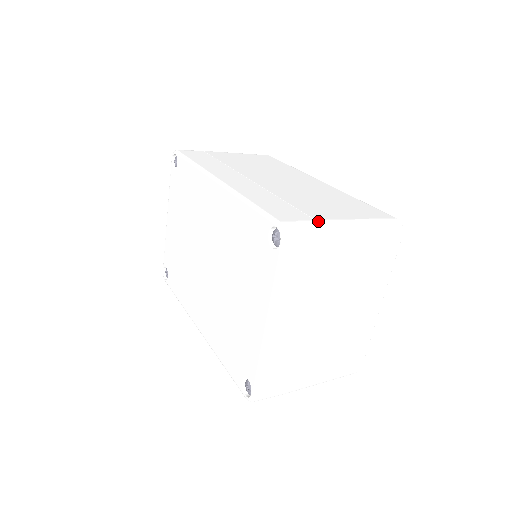
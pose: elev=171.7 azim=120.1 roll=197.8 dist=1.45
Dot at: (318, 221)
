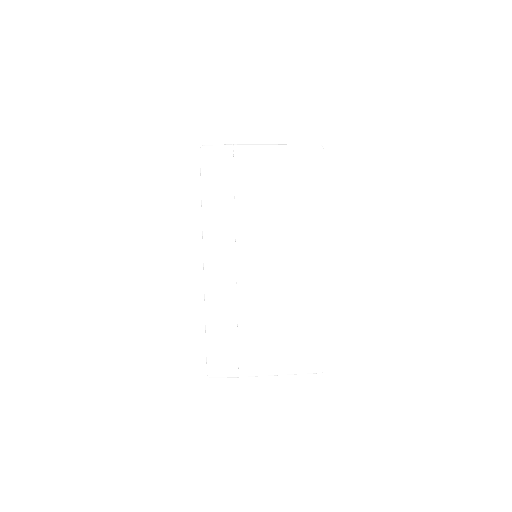
Dot at: (240, 372)
